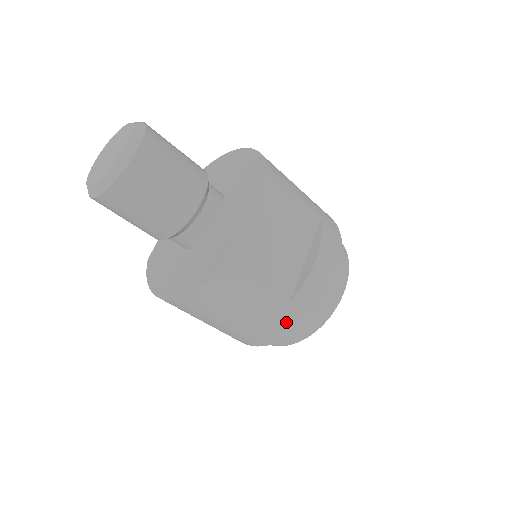
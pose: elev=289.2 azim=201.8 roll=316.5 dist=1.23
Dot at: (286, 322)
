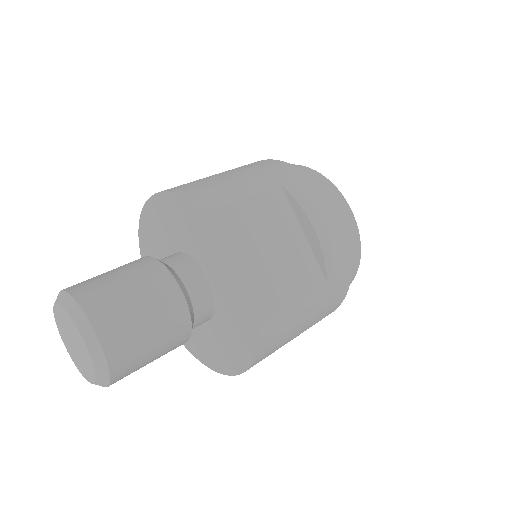
Dot at: (336, 292)
